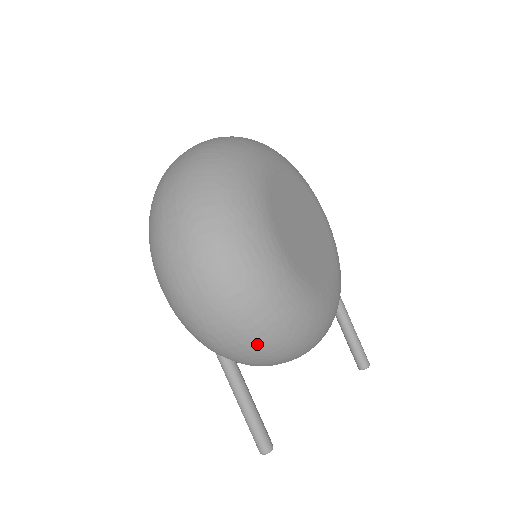
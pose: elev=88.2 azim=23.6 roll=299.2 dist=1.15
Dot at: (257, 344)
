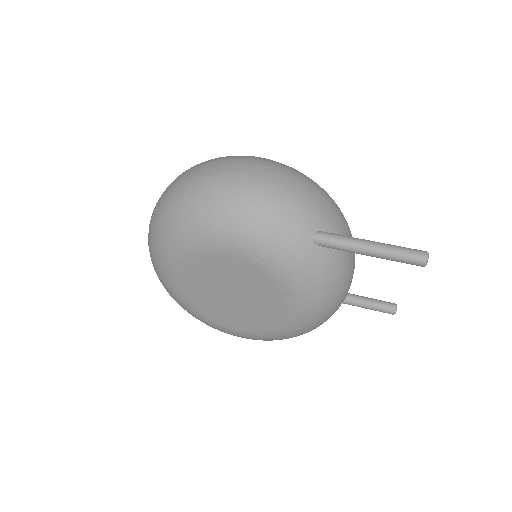
Dot at: (324, 194)
